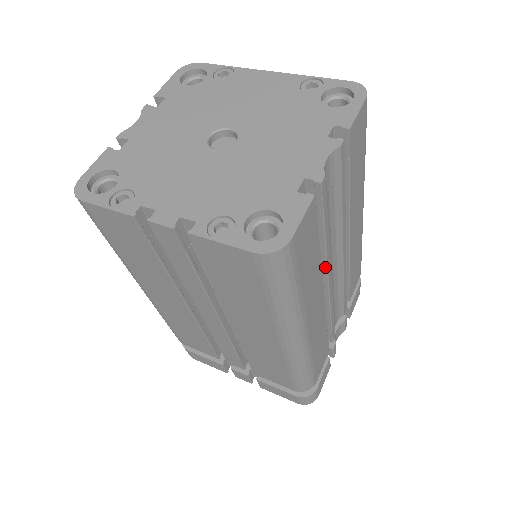
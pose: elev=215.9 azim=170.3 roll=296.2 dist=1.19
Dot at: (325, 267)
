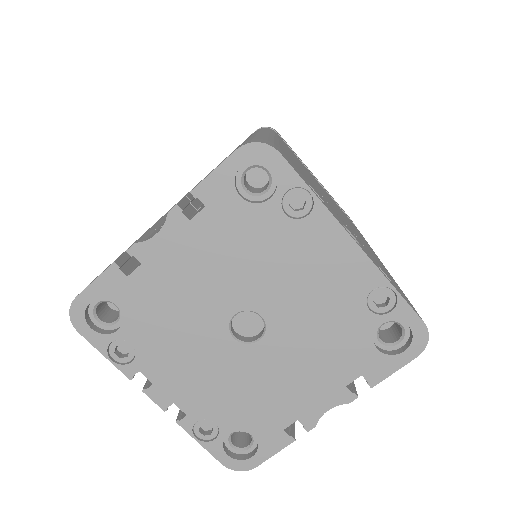
Dot at: occluded
